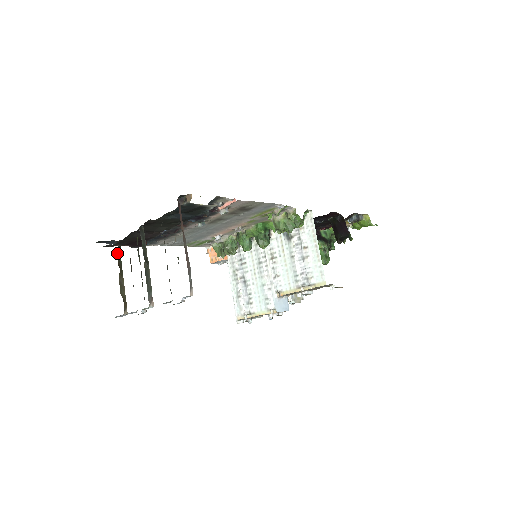
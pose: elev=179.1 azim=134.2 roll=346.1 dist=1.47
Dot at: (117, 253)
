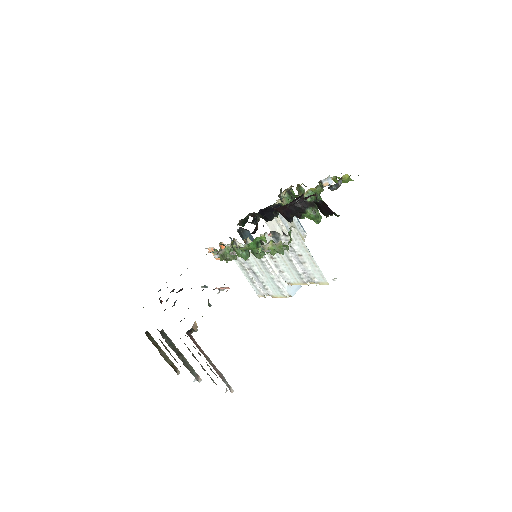
Dot at: occluded
